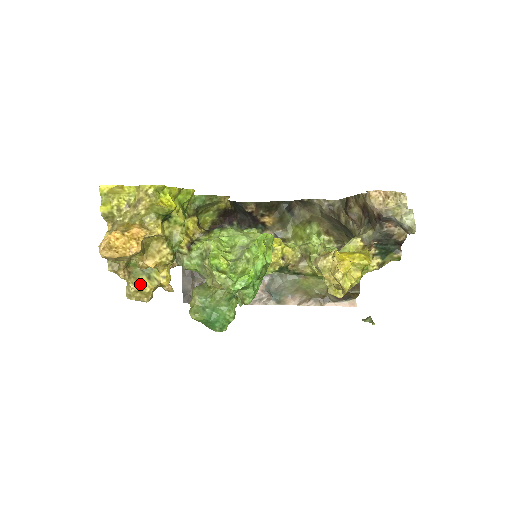
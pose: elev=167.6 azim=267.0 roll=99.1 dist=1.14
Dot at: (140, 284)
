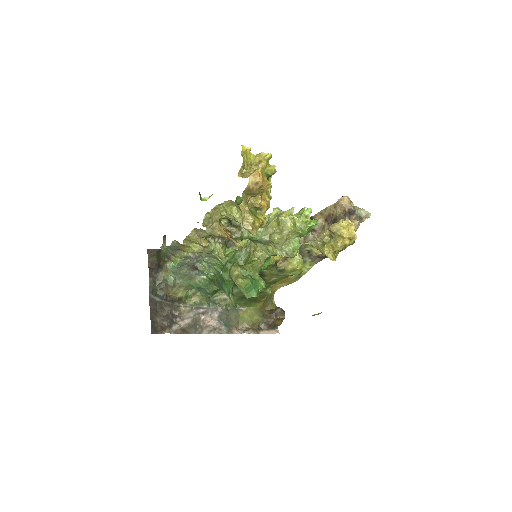
Dot at: (254, 219)
